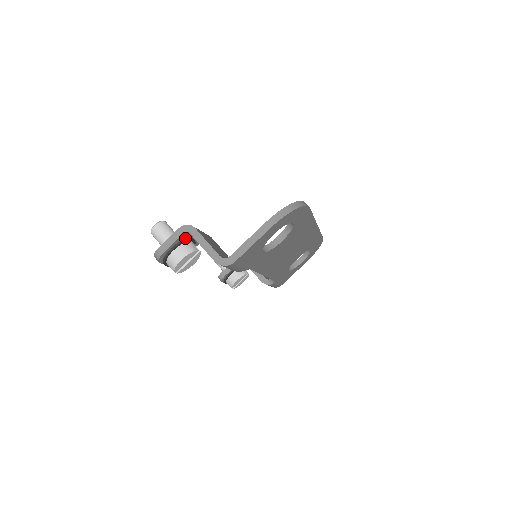
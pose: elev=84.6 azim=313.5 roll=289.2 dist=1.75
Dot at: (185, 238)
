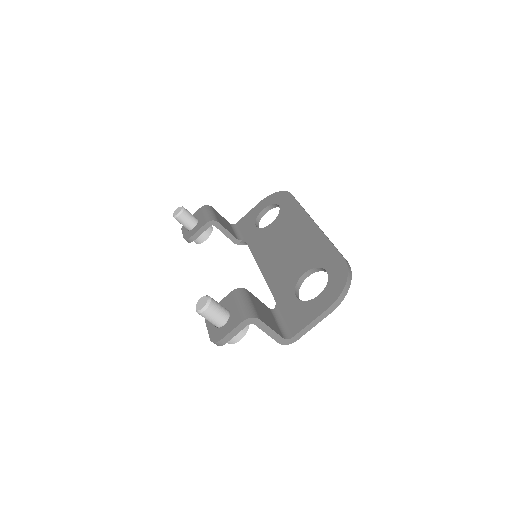
Dot at: occluded
